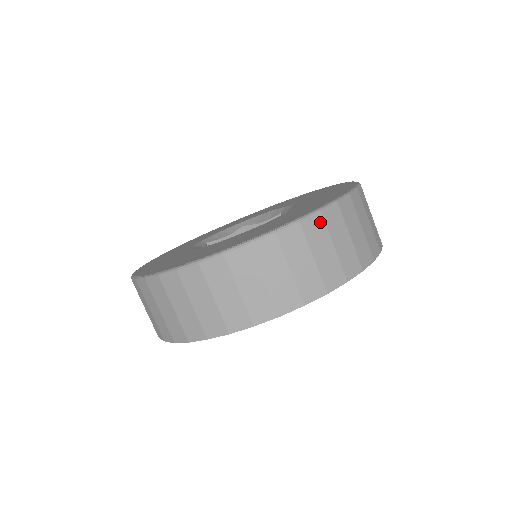
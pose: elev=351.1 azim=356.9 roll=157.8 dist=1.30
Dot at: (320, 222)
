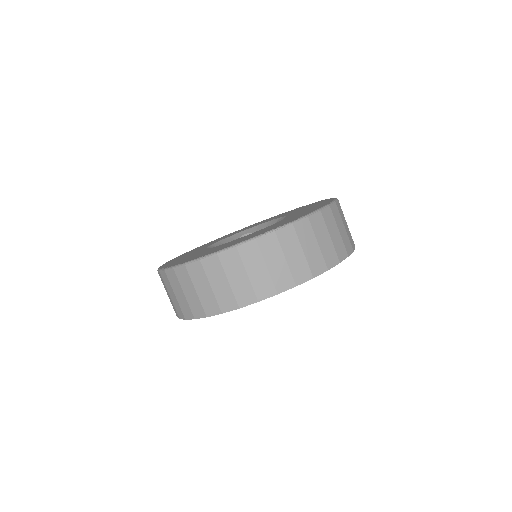
Dot at: occluded
